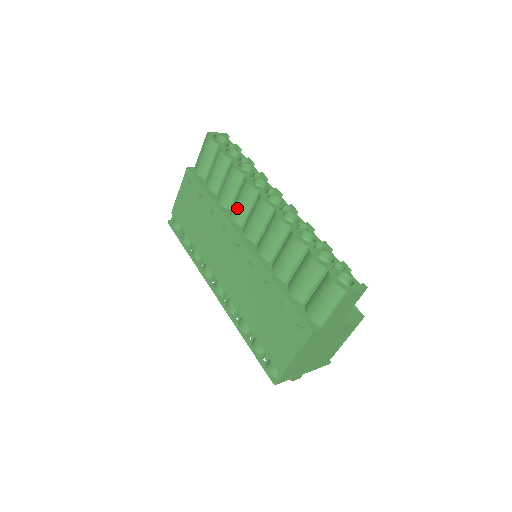
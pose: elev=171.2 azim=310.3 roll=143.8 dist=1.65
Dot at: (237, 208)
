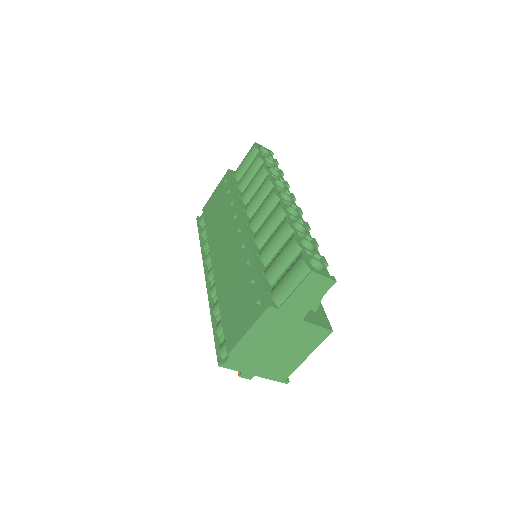
Dot at: (252, 201)
